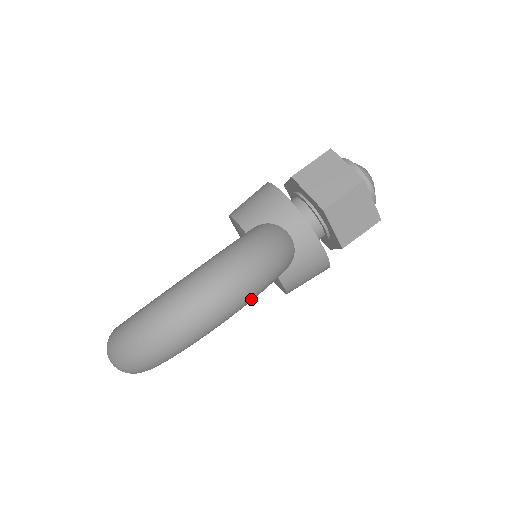
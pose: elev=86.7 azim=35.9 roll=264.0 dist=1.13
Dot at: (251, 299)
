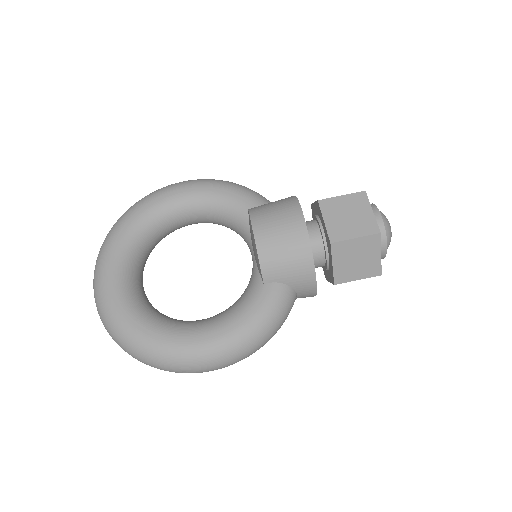
Dot at: occluded
